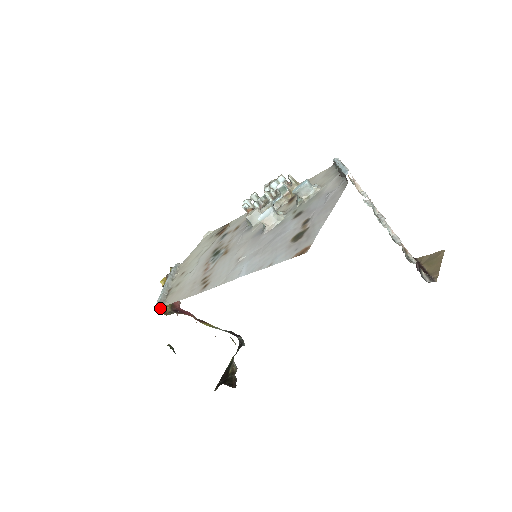
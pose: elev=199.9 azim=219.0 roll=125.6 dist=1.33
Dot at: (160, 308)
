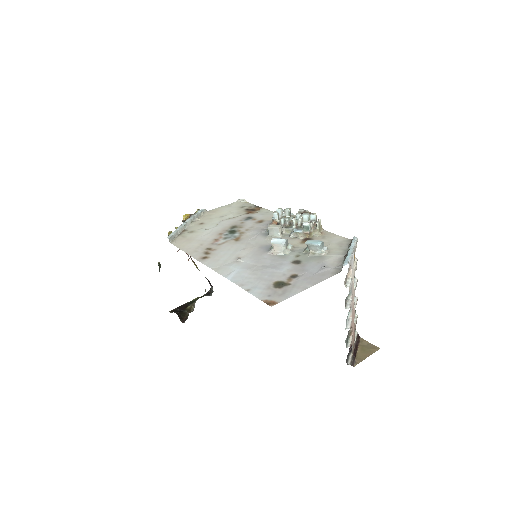
Dot at: occluded
